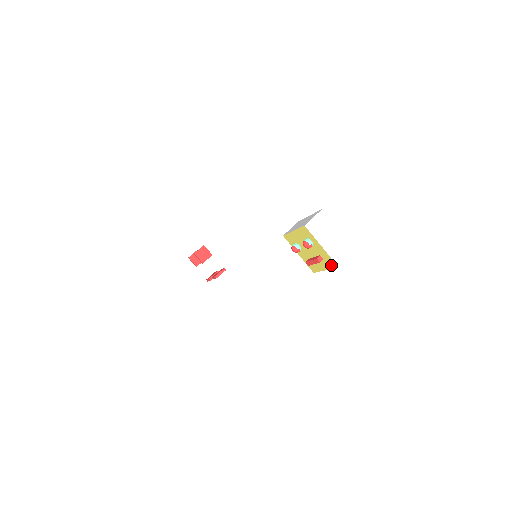
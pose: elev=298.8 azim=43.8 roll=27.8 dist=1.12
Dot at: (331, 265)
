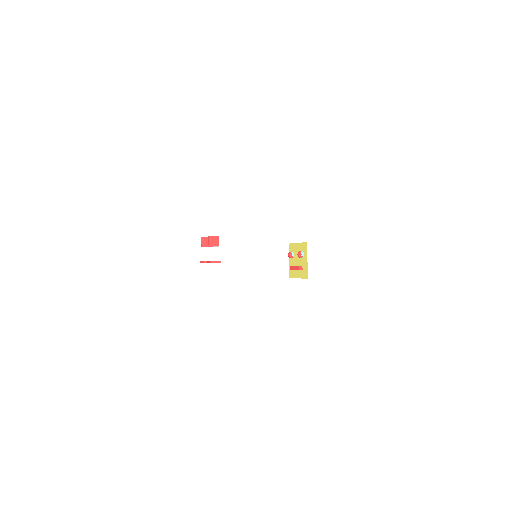
Dot at: (304, 276)
